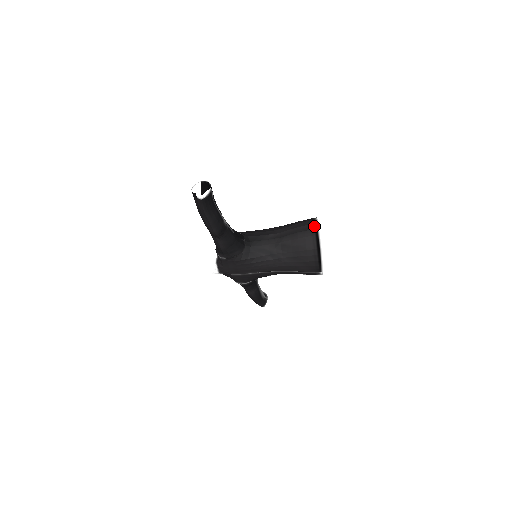
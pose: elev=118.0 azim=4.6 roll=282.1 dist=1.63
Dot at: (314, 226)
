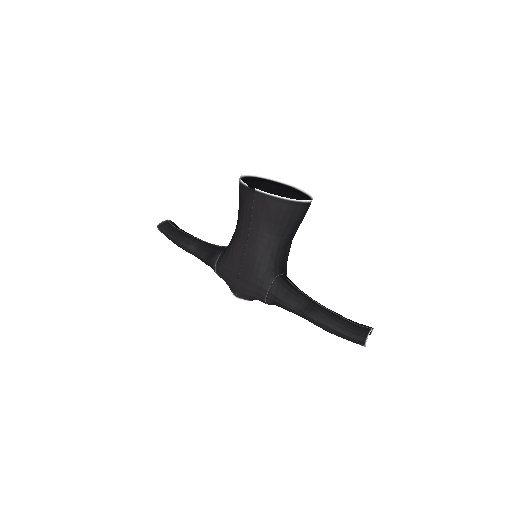
Dot at: (247, 177)
